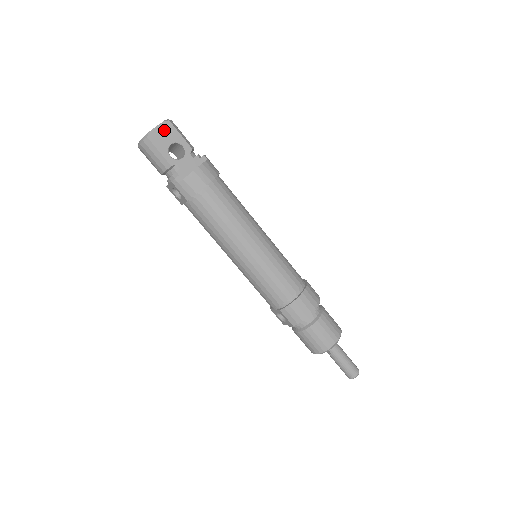
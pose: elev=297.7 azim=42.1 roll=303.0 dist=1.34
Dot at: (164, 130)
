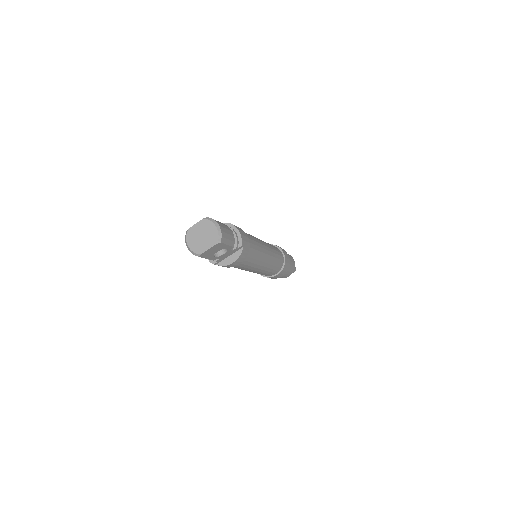
Dot at: (214, 248)
